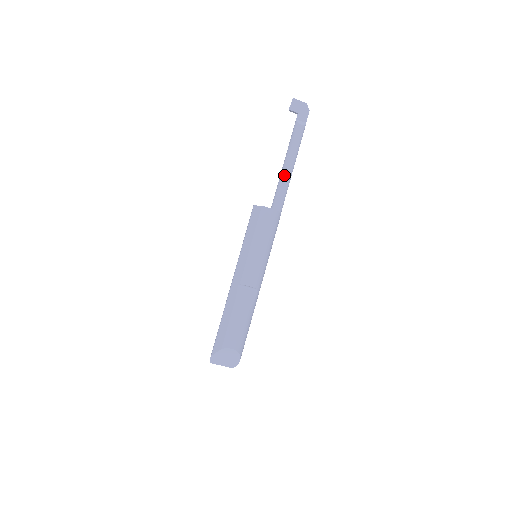
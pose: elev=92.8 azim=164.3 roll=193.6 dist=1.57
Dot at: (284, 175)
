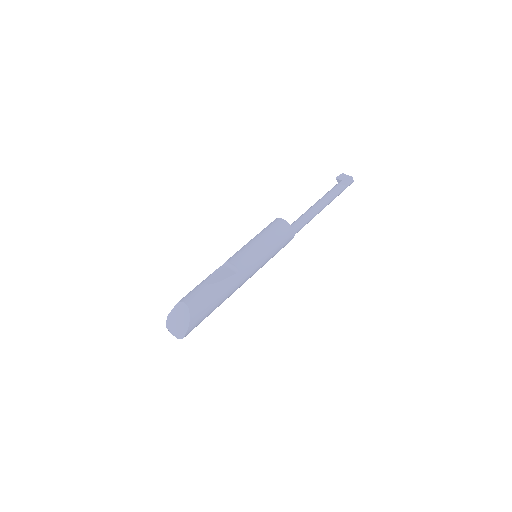
Dot at: (309, 208)
